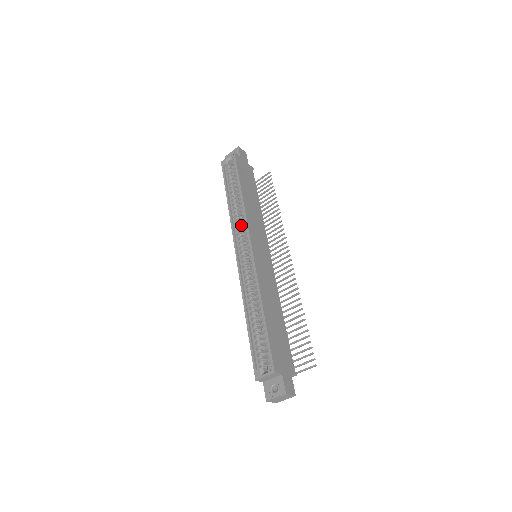
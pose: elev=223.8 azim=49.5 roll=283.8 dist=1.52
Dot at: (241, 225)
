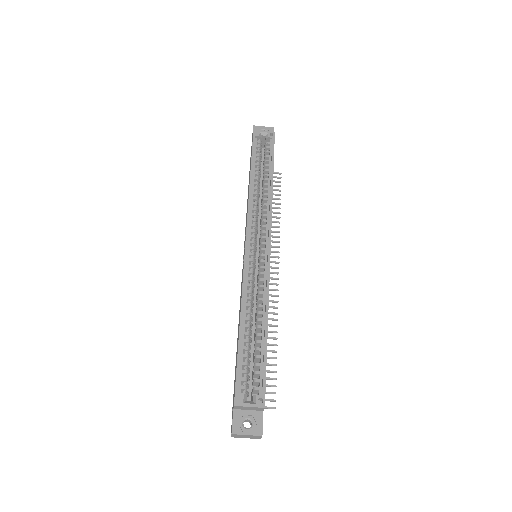
Dot at: (257, 214)
